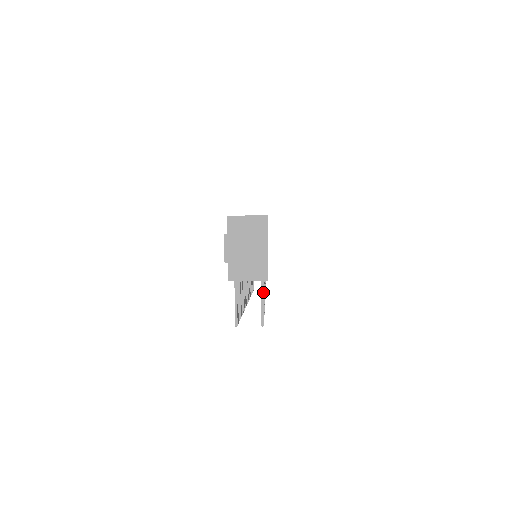
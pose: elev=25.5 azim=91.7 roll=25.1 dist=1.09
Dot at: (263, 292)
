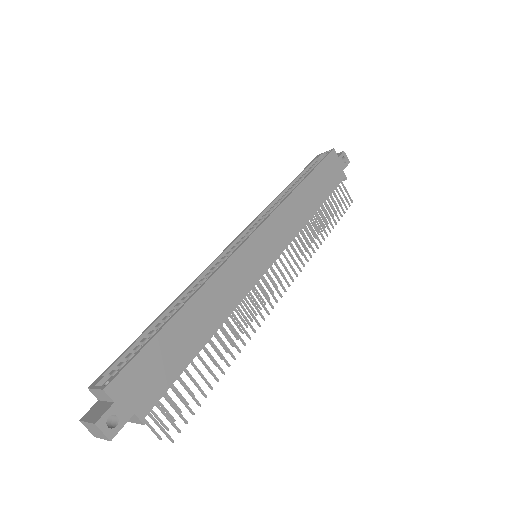
Dot at: (155, 423)
